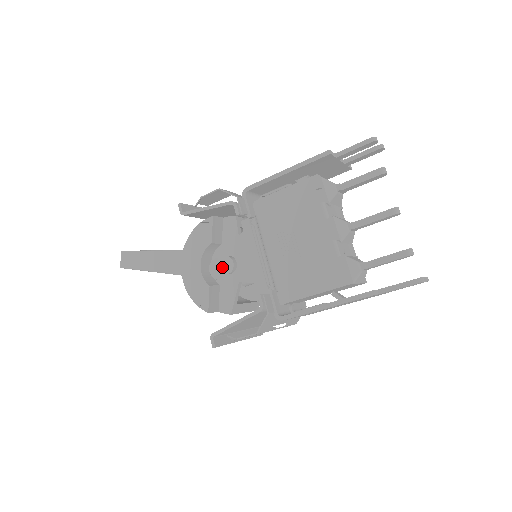
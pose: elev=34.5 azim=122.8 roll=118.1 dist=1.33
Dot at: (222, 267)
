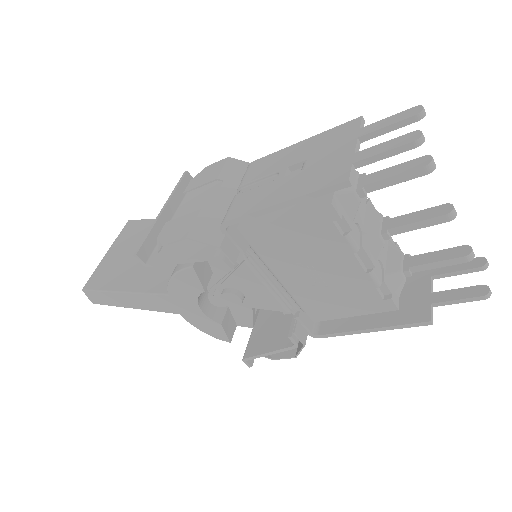
Dot at: (227, 302)
